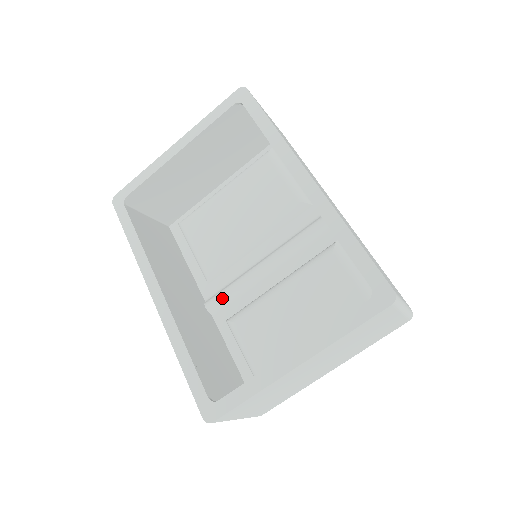
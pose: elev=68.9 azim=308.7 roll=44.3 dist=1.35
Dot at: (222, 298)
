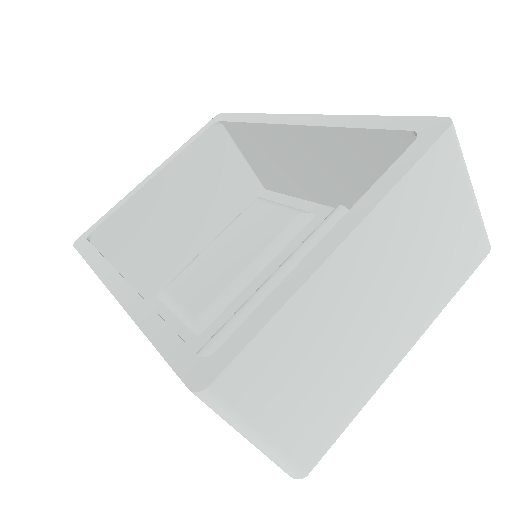
Dot at: (218, 338)
